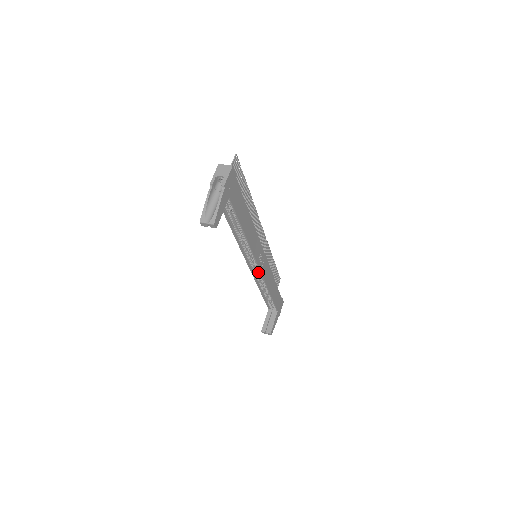
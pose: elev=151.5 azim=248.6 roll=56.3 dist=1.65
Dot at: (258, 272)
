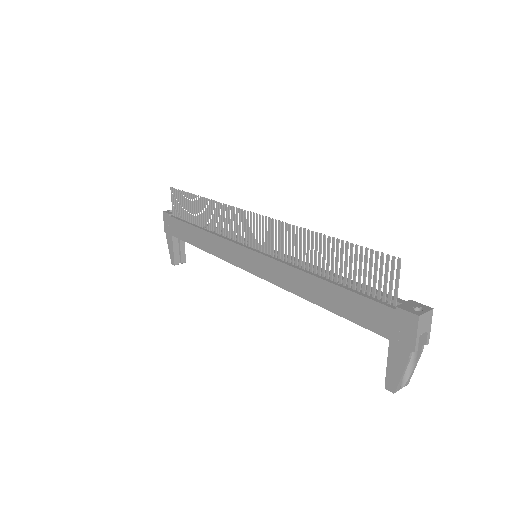
Dot at: occluded
